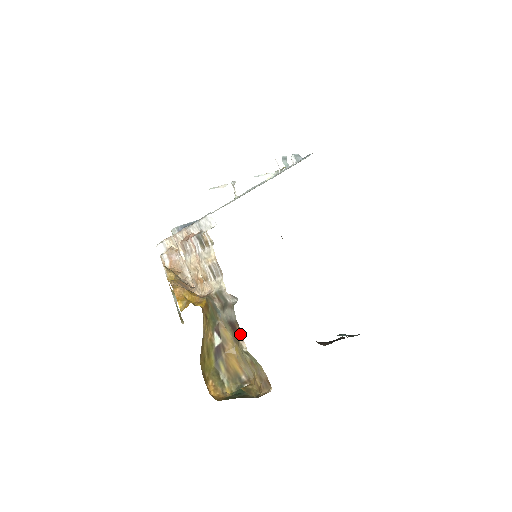
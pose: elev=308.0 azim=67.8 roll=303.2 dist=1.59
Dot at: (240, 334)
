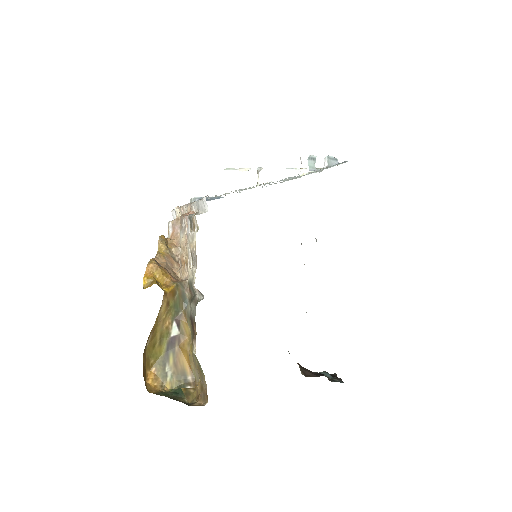
Dot at: (195, 334)
